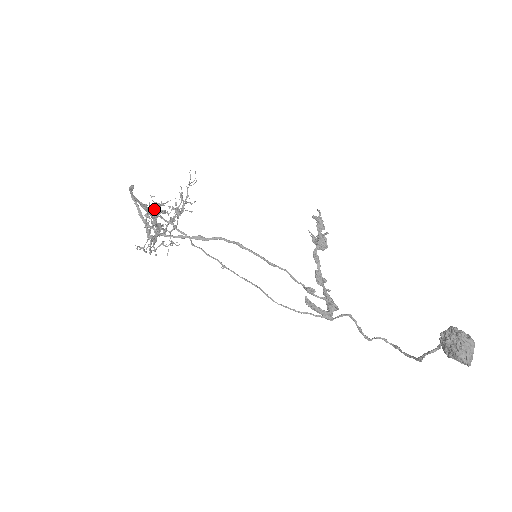
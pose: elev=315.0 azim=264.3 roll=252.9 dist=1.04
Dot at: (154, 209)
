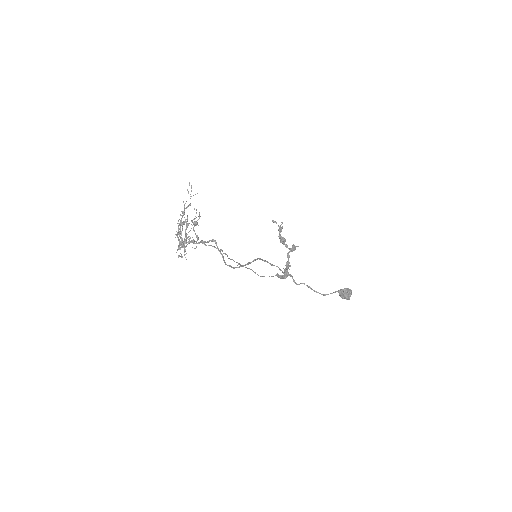
Dot at: (186, 228)
